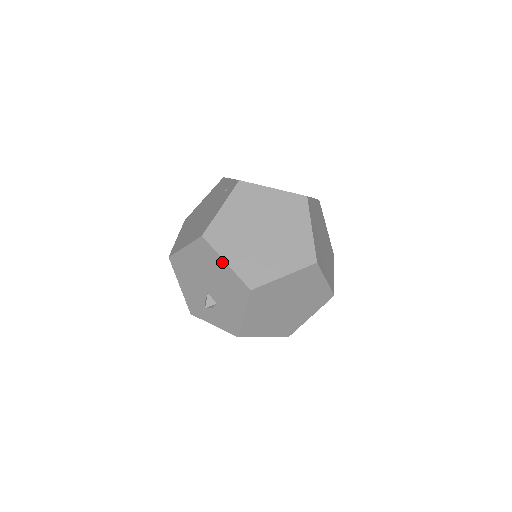
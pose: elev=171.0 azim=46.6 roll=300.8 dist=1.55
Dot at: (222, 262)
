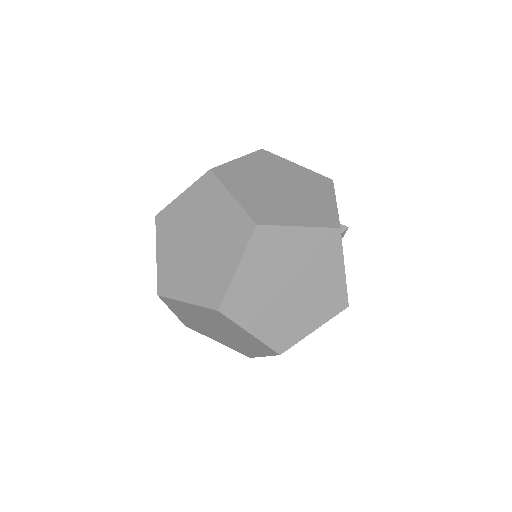
Dot at: (158, 252)
